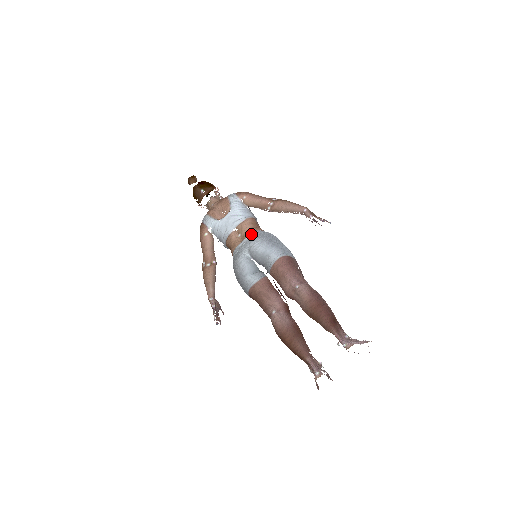
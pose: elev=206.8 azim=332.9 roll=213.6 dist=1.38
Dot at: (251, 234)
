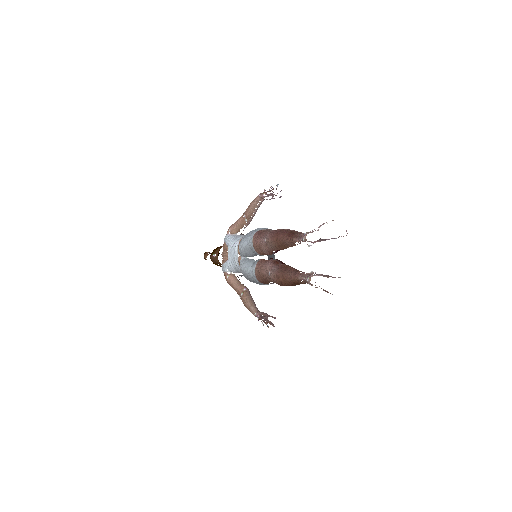
Dot at: occluded
